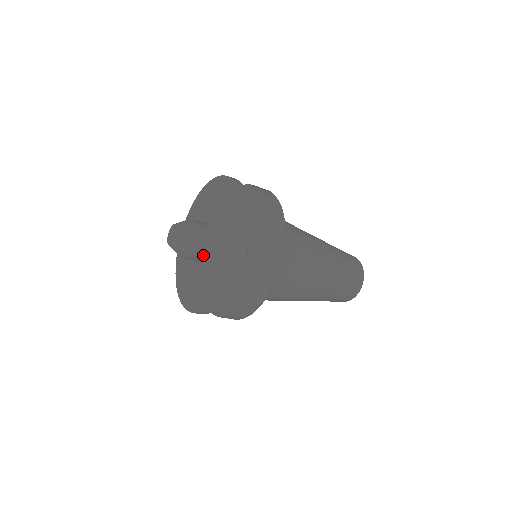
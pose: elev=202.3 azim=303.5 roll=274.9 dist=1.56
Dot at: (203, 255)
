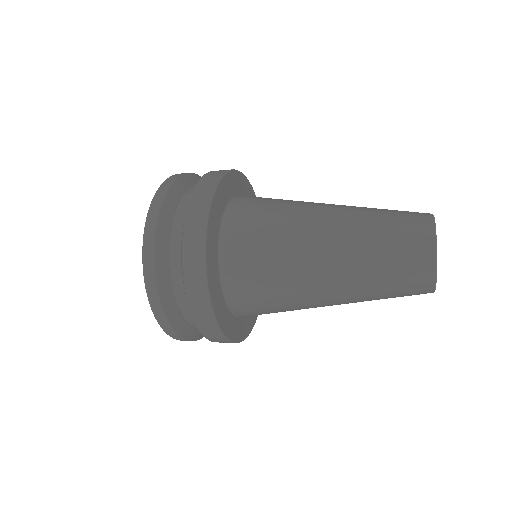
Dot at: occluded
